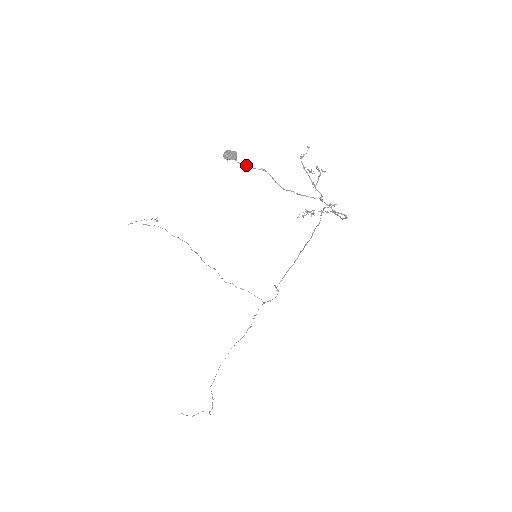
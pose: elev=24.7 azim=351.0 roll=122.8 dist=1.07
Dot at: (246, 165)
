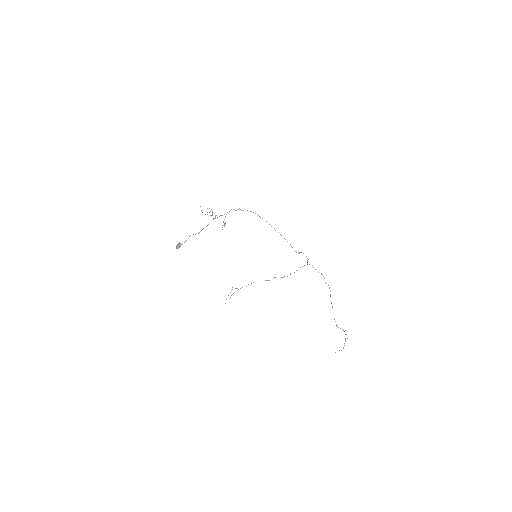
Dot at: occluded
